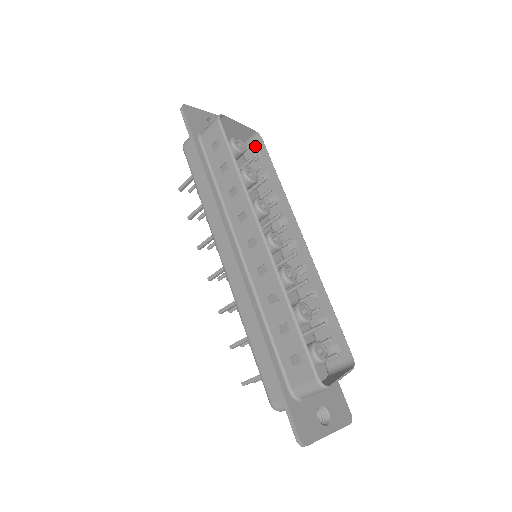
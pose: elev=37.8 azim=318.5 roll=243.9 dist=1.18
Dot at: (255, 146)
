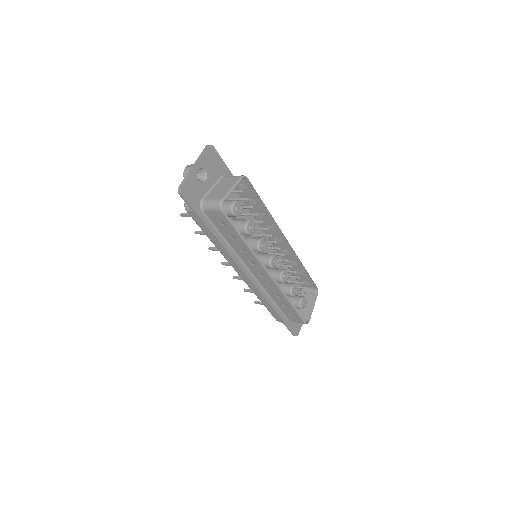
Dot at: (241, 180)
